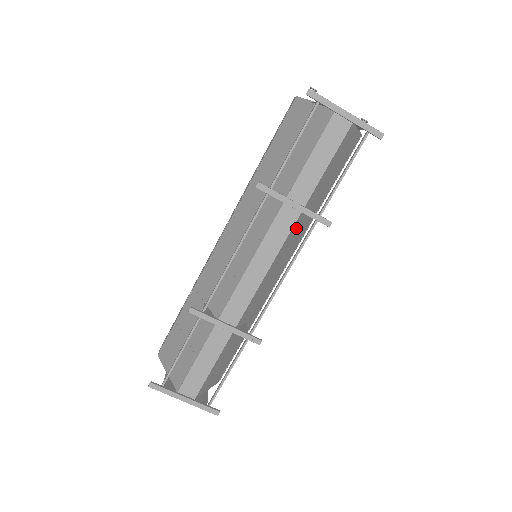
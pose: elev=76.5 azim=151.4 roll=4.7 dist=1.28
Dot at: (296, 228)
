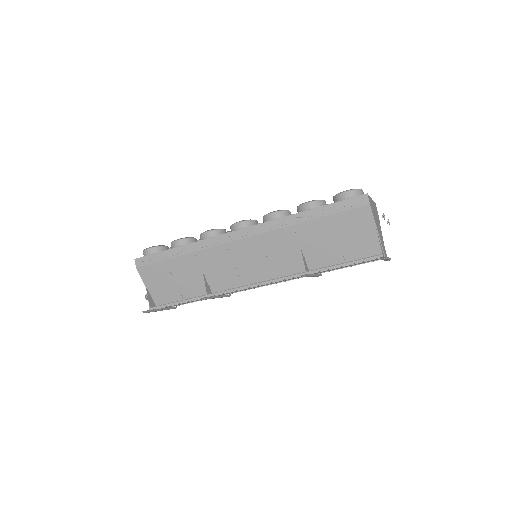
Dot at: occluded
